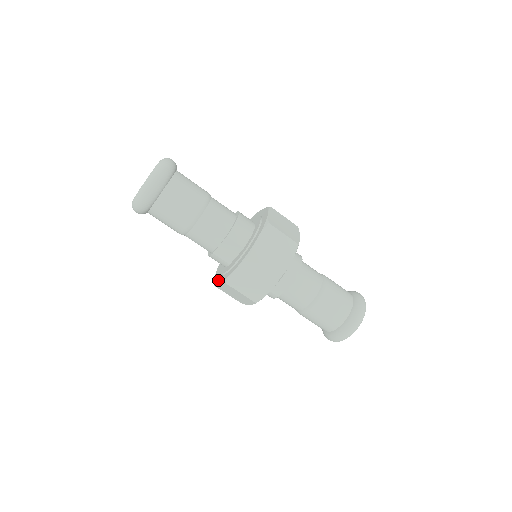
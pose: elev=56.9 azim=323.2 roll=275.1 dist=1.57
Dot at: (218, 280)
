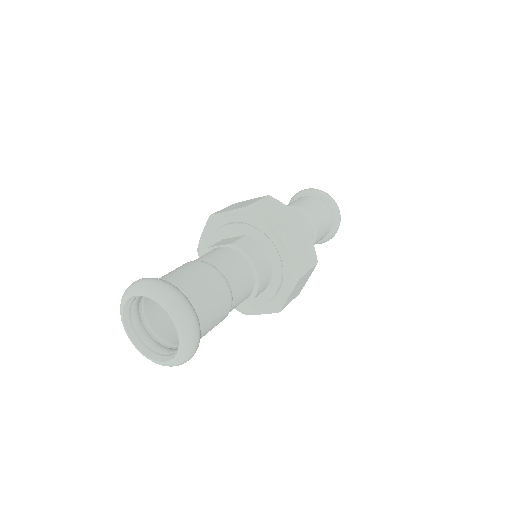
Dot at: occluded
